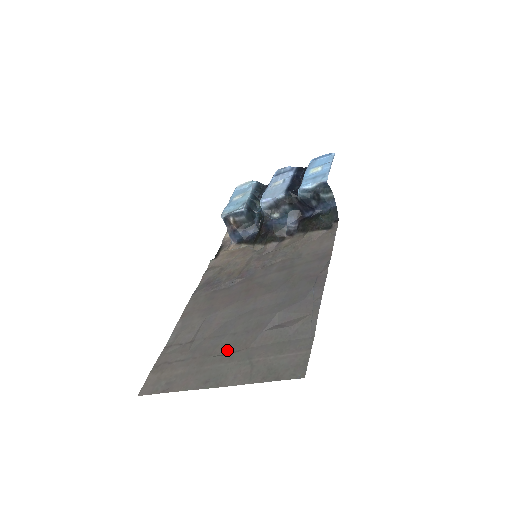
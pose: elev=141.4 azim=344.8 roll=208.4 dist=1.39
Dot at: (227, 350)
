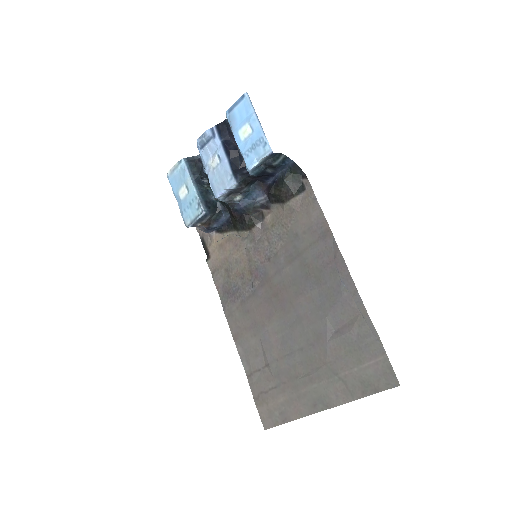
Dot at: (308, 369)
